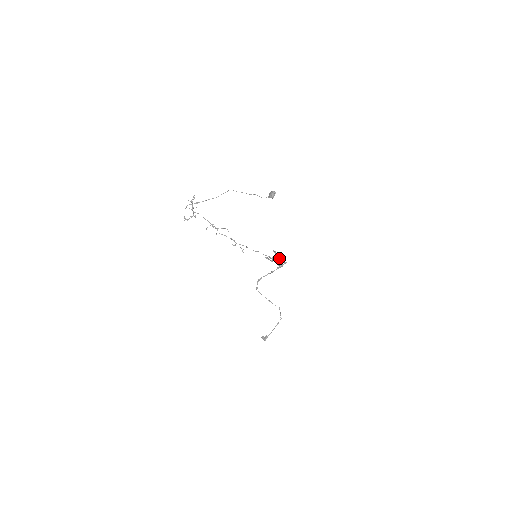
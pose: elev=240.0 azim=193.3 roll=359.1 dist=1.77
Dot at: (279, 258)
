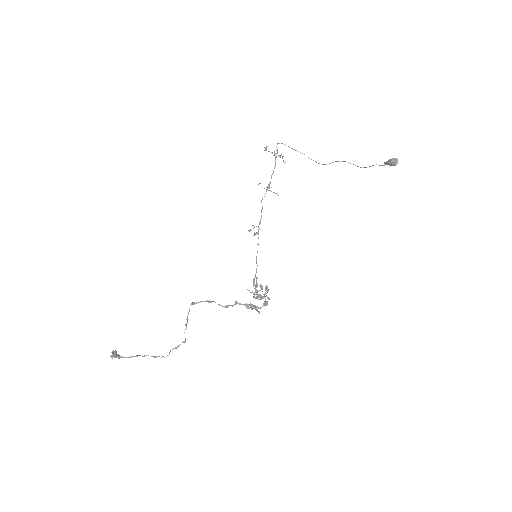
Dot at: (264, 294)
